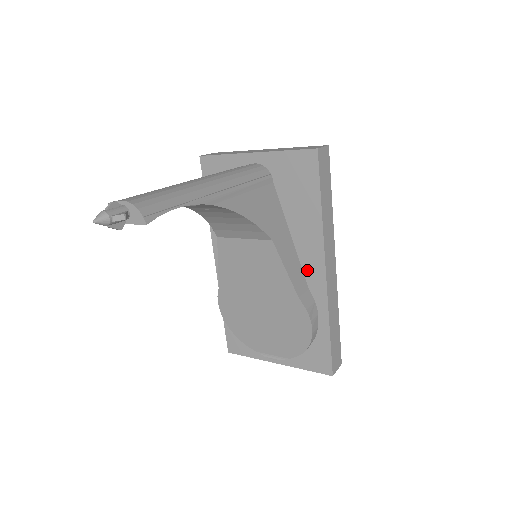
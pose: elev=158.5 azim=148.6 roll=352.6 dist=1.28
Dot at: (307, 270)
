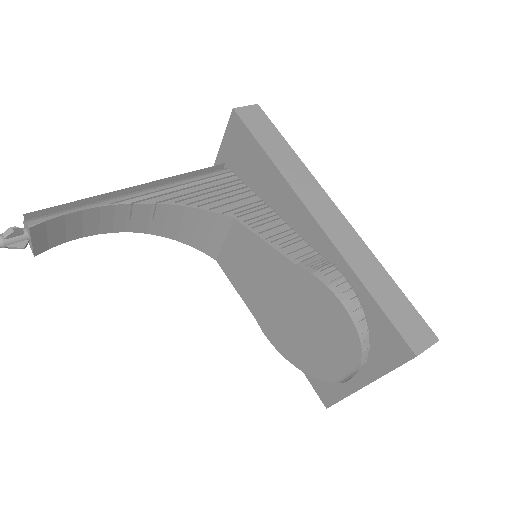
Dot at: (303, 234)
